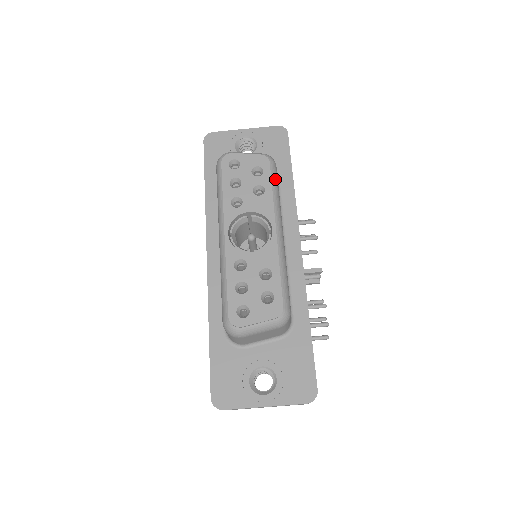
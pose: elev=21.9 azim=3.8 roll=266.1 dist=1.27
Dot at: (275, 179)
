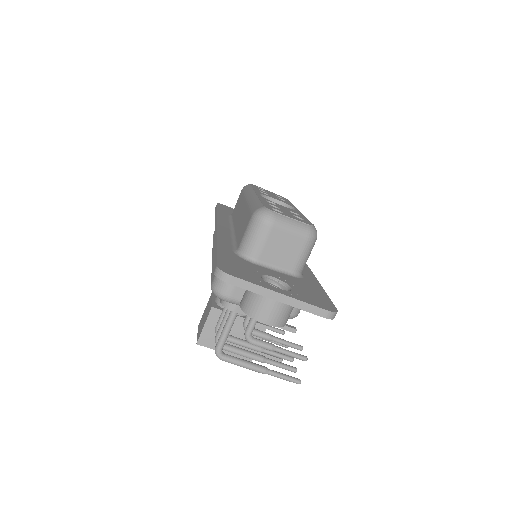
Dot at: occluded
